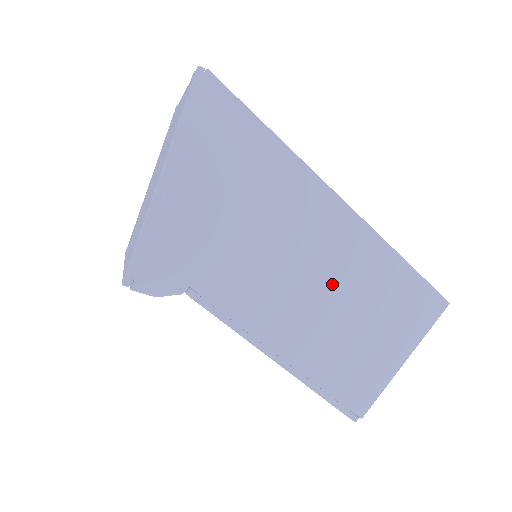
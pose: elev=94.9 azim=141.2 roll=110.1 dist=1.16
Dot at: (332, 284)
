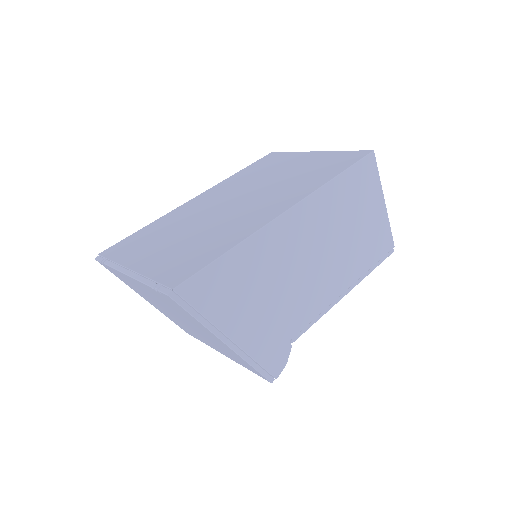
Dot at: (328, 239)
